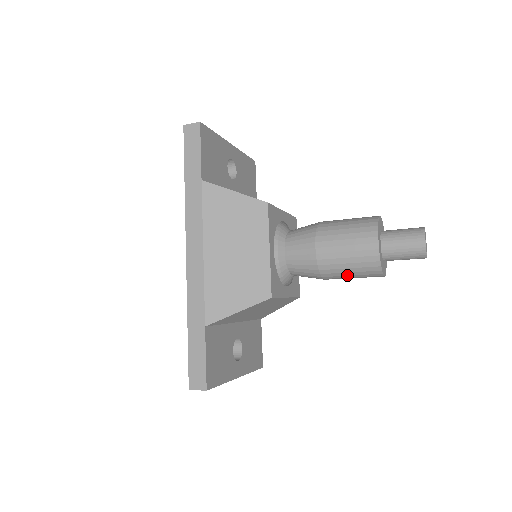
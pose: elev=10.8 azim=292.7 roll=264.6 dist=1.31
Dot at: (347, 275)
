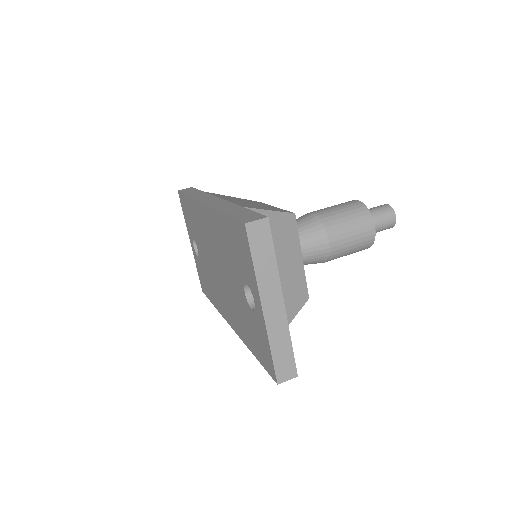
Dot at: occluded
